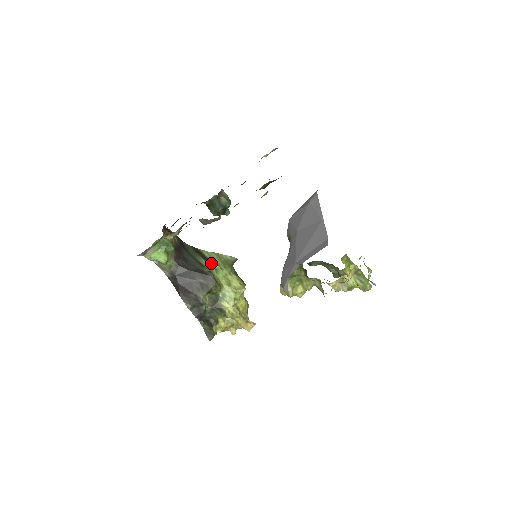
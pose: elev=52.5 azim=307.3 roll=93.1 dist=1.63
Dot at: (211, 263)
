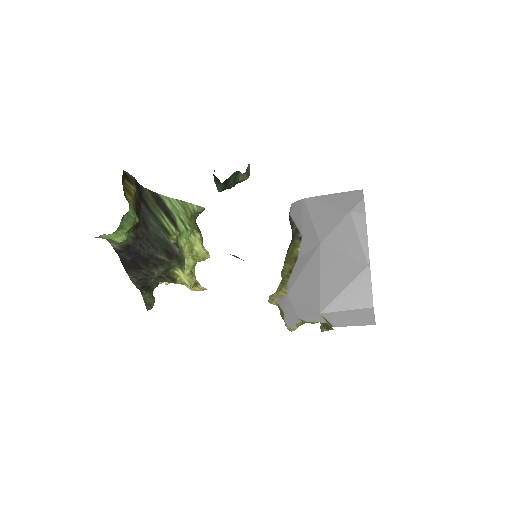
Dot at: (175, 222)
